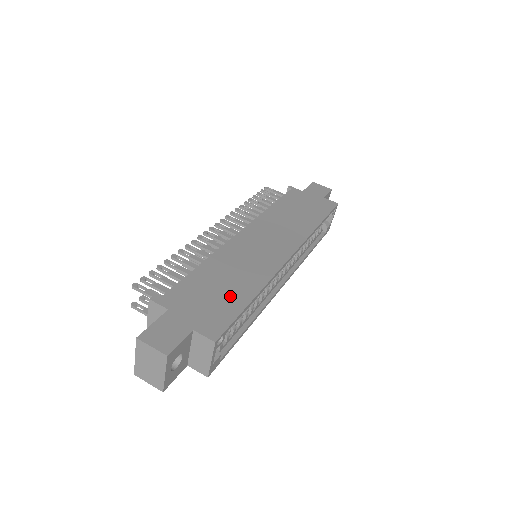
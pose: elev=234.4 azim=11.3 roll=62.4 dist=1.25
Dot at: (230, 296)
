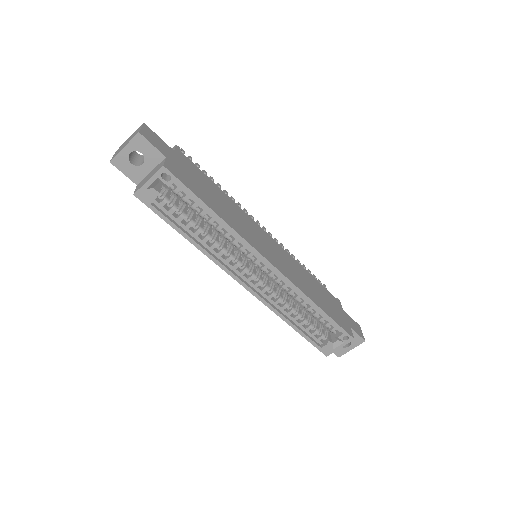
Dot at: (207, 196)
